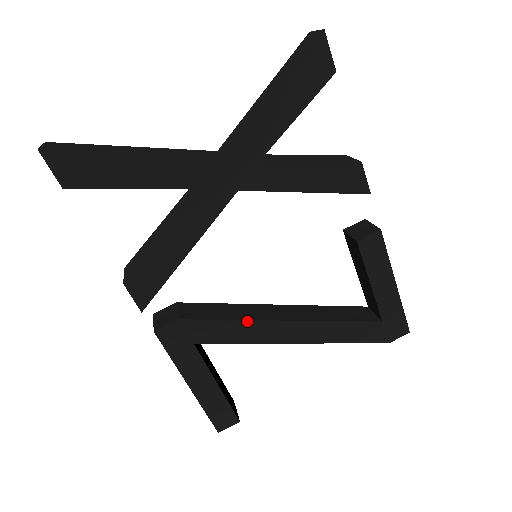
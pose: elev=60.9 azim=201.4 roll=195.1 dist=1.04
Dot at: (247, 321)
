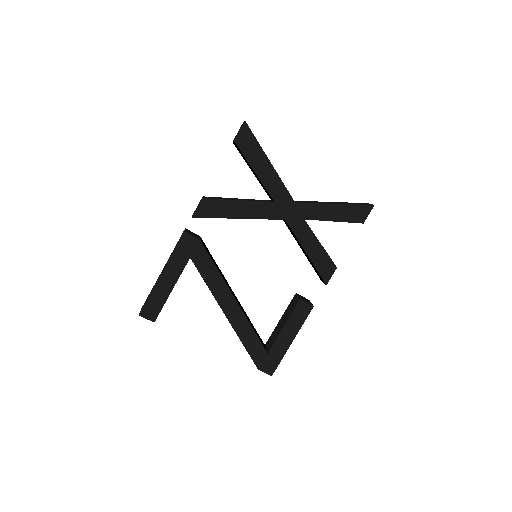
Dot at: (221, 276)
